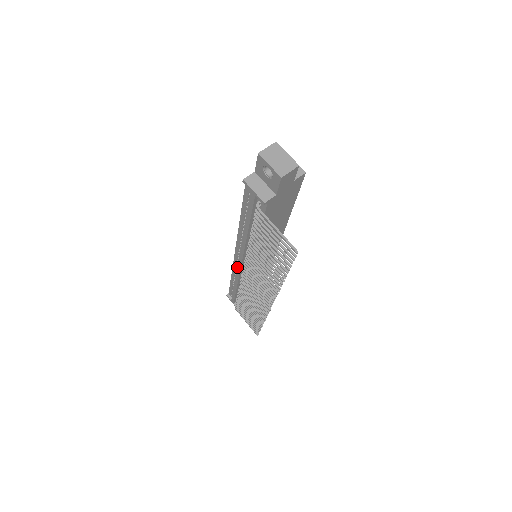
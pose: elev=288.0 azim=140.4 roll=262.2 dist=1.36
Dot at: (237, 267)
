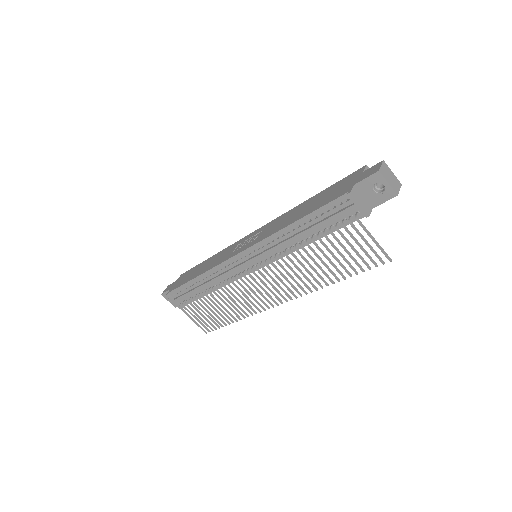
Dot at: (234, 268)
